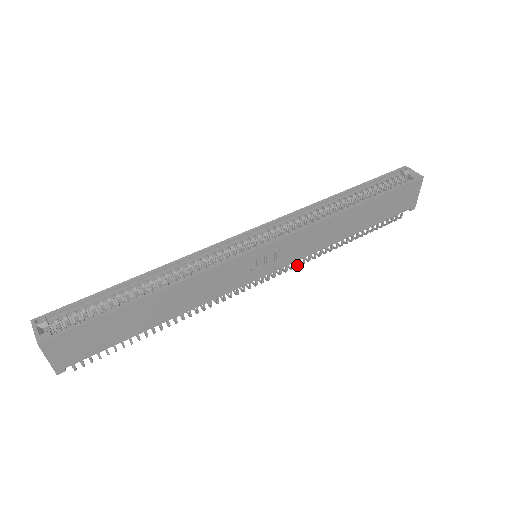
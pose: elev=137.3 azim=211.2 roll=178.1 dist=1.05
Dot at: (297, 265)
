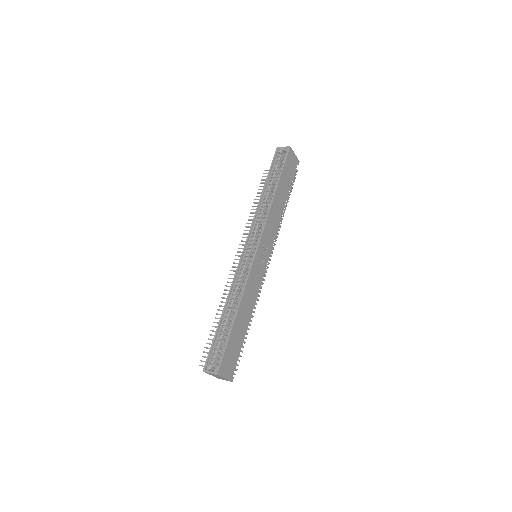
Dot at: (275, 241)
